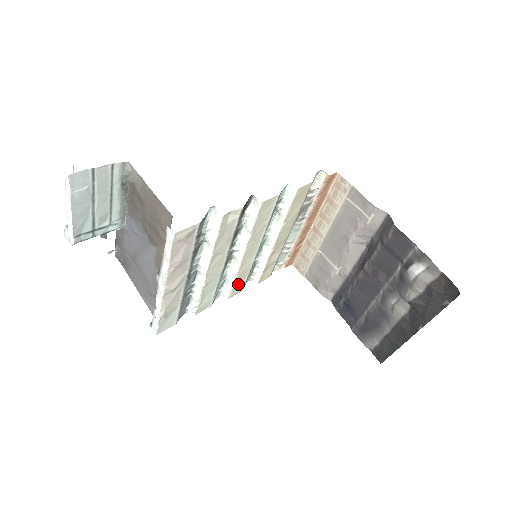
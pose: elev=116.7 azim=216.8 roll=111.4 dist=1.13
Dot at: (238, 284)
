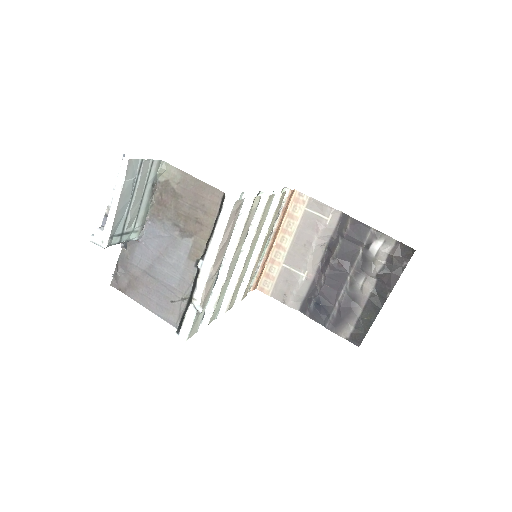
Dot at: (234, 295)
